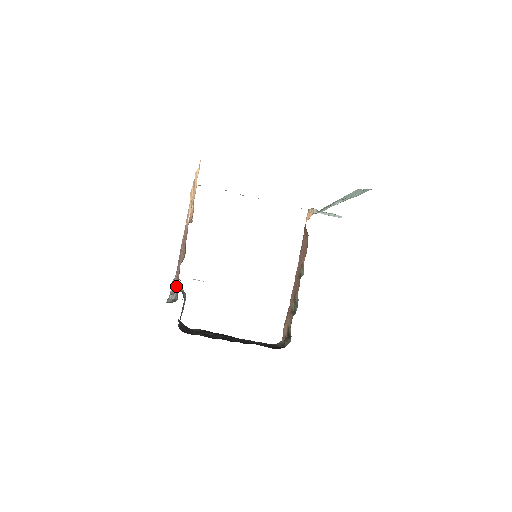
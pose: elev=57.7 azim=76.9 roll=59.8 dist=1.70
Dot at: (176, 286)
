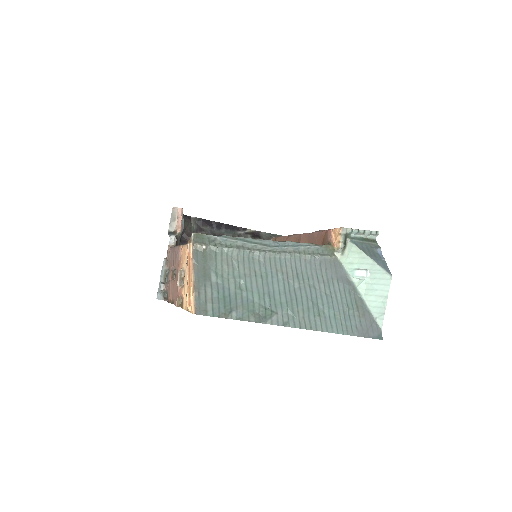
Dot at: (167, 289)
